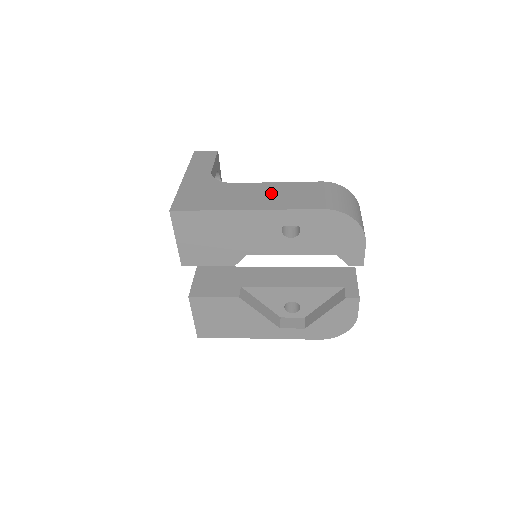
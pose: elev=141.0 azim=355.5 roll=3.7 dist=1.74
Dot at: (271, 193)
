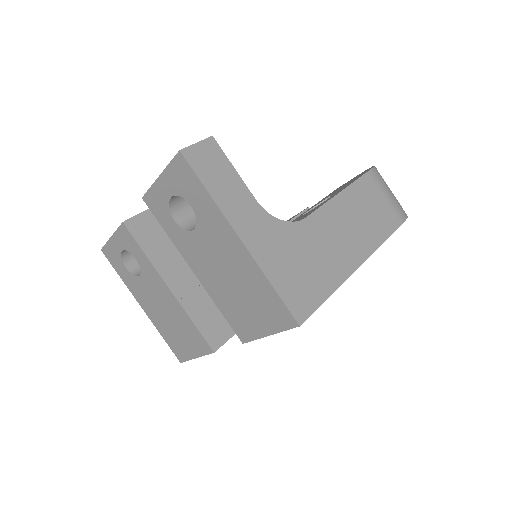
Dot at: (352, 220)
